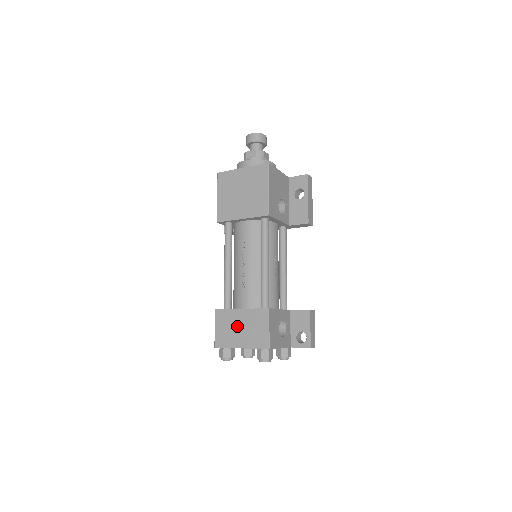
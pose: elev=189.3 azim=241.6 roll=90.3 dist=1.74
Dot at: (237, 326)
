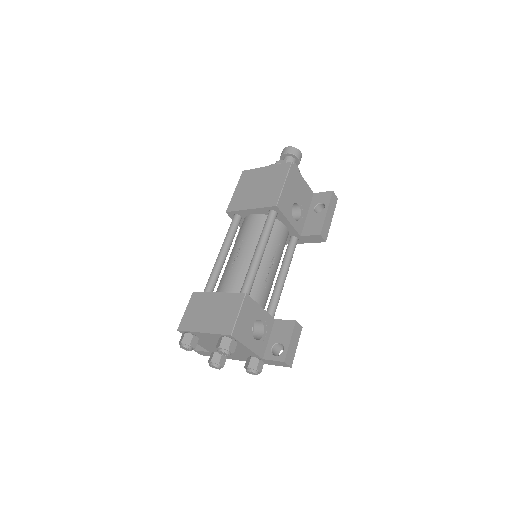
Dot at: (207, 309)
